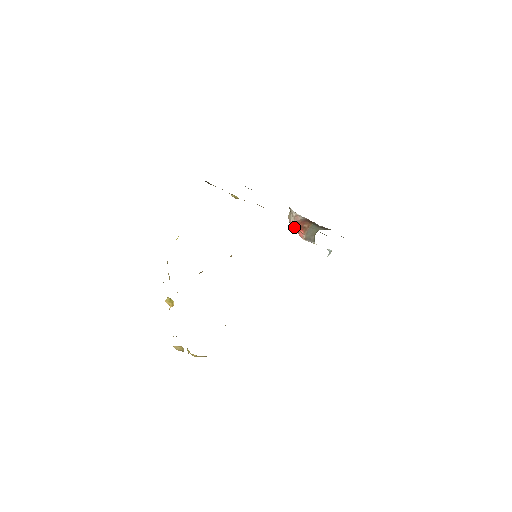
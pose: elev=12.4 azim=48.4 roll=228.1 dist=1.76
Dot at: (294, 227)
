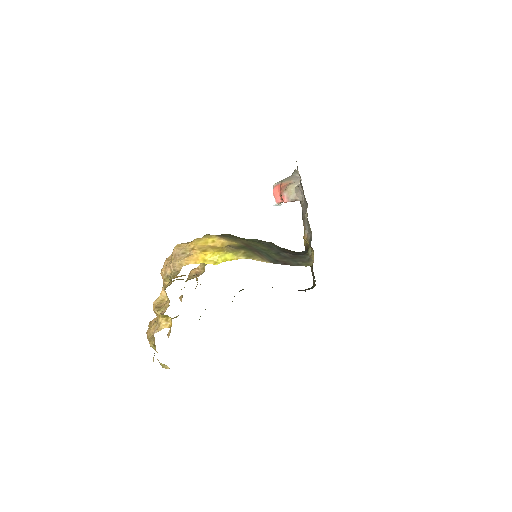
Dot at: (285, 202)
